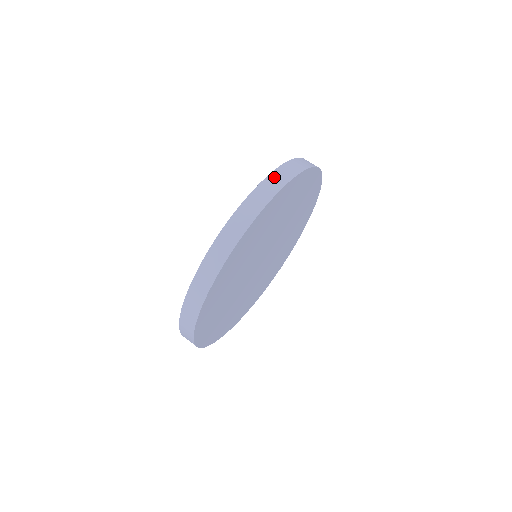
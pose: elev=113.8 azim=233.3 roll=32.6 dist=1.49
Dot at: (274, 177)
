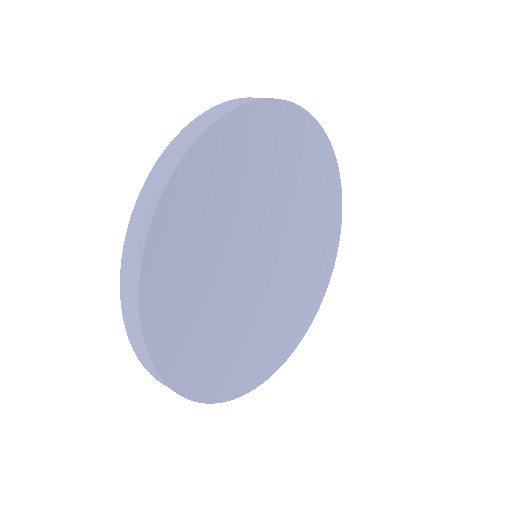
Dot at: occluded
